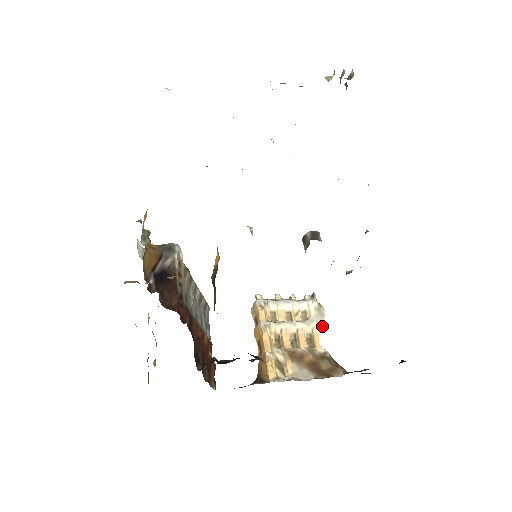
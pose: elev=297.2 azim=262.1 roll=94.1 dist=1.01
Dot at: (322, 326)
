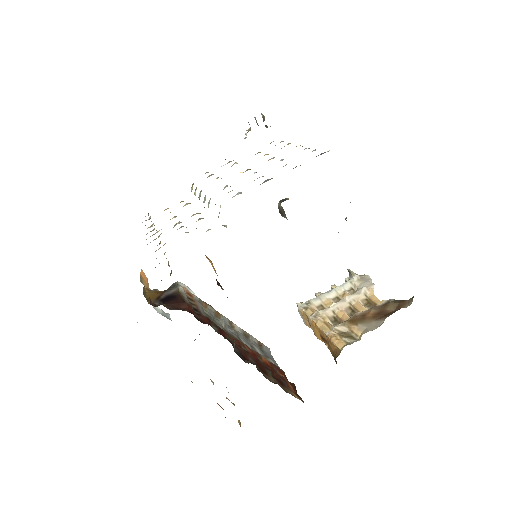
Dot at: (373, 287)
